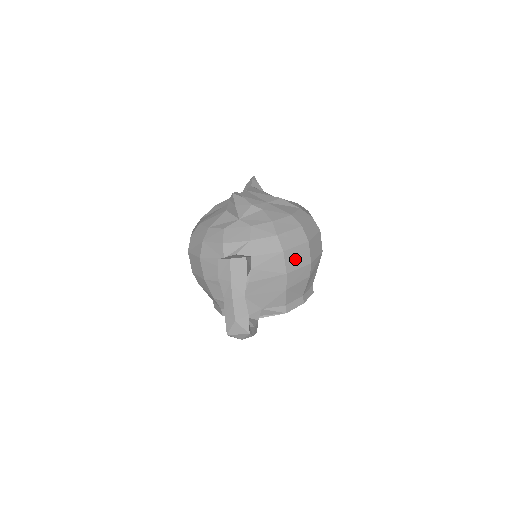
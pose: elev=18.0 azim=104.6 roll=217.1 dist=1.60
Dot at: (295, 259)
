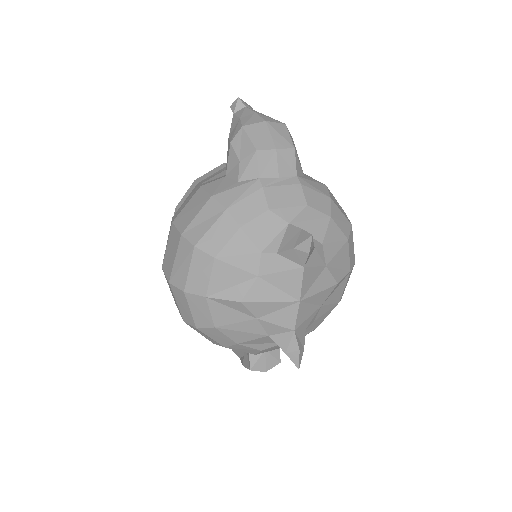
Dot at: occluded
